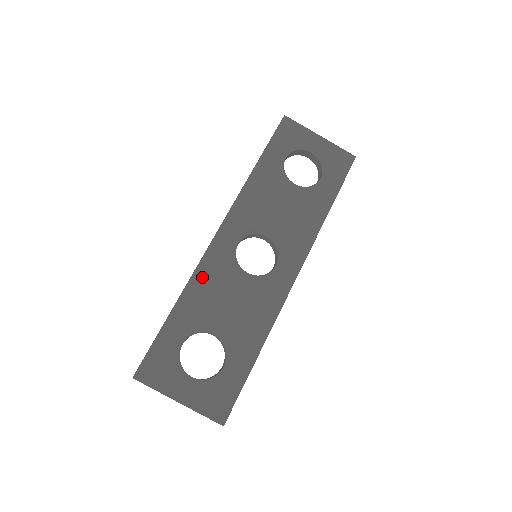
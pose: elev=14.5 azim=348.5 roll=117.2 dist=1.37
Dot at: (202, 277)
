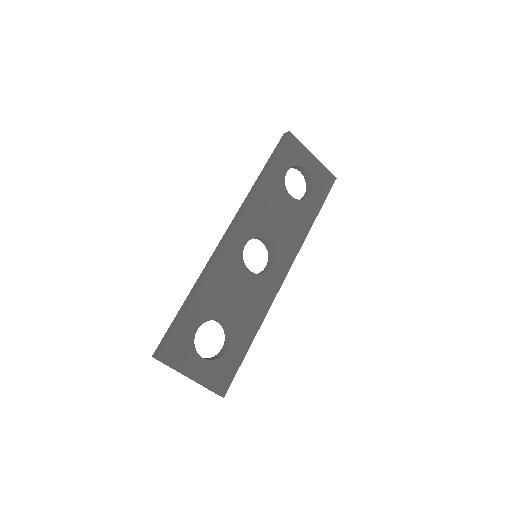
Dot at: (216, 272)
